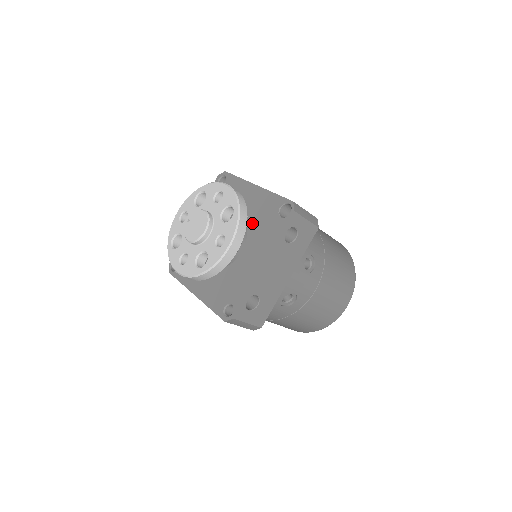
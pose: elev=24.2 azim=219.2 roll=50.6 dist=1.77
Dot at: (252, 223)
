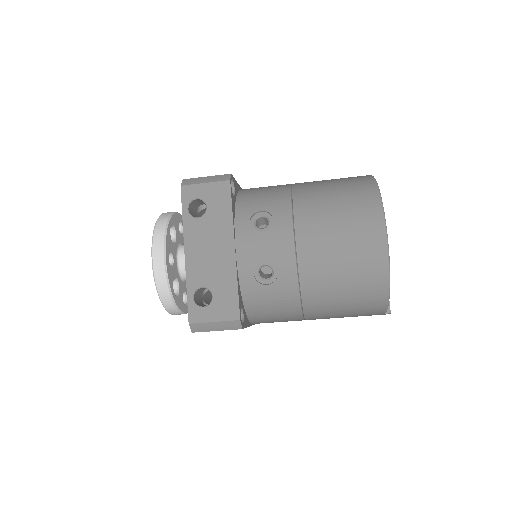
Dot at: occluded
